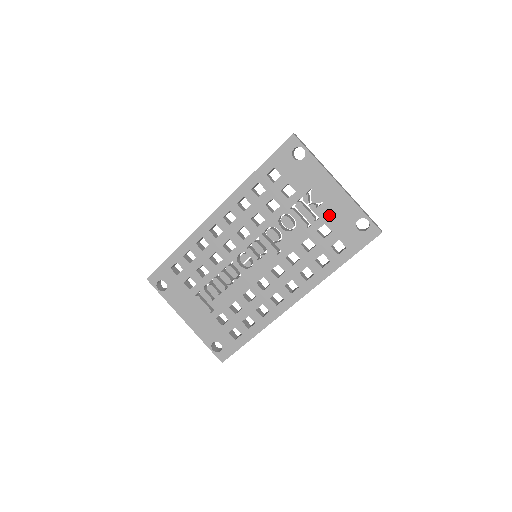
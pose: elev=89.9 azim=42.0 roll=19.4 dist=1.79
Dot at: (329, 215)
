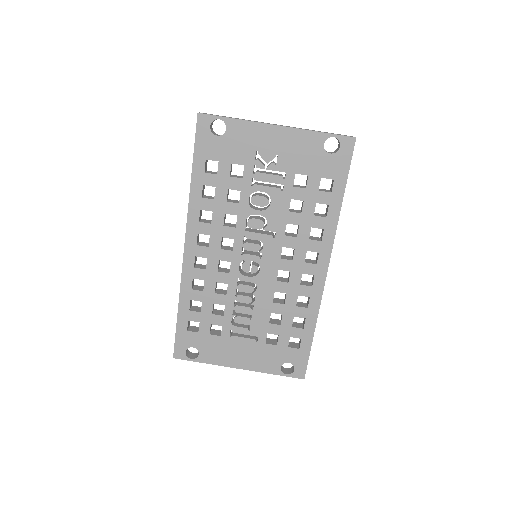
Dot at: (293, 162)
